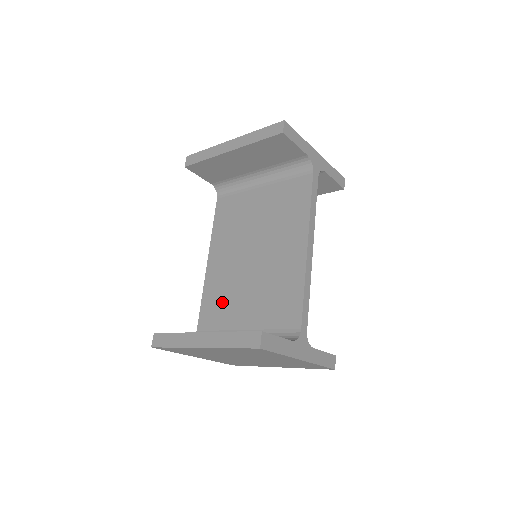
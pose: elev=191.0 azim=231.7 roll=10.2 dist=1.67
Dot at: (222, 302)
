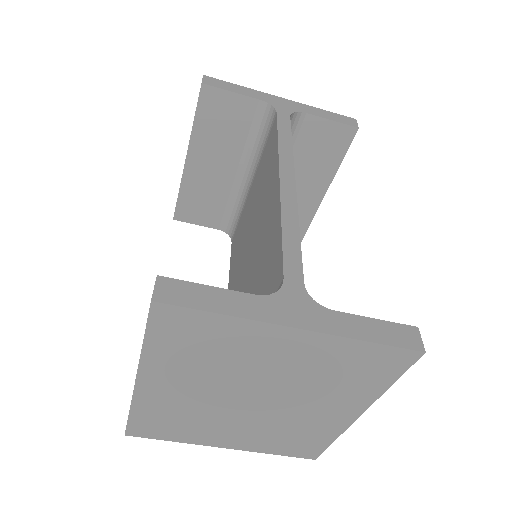
Dot at: occluded
